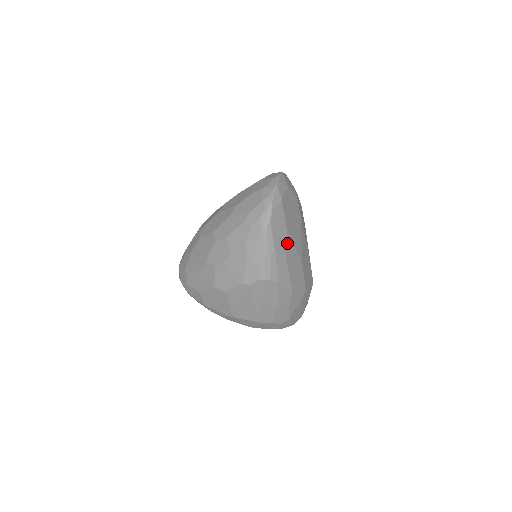
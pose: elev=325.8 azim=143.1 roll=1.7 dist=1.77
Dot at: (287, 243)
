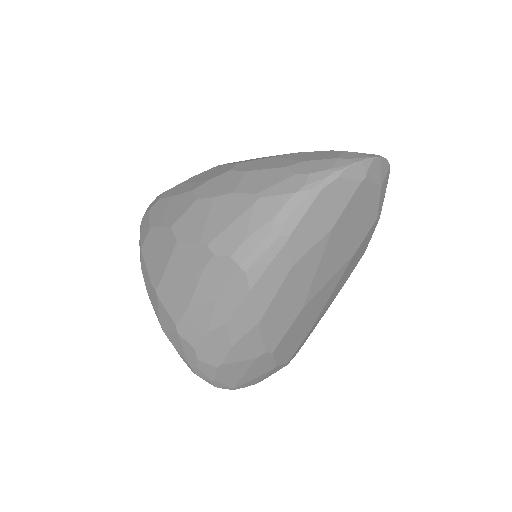
Dot at: (313, 250)
